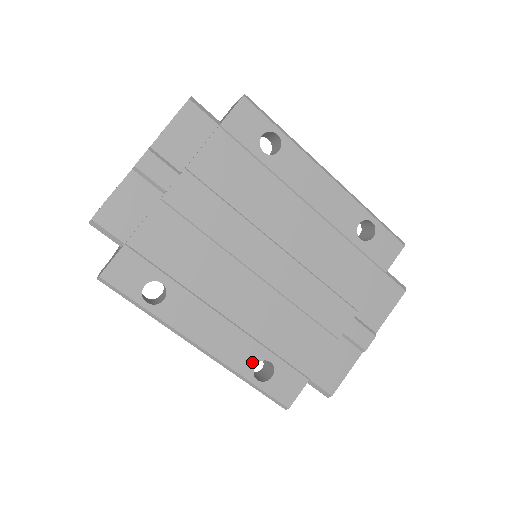
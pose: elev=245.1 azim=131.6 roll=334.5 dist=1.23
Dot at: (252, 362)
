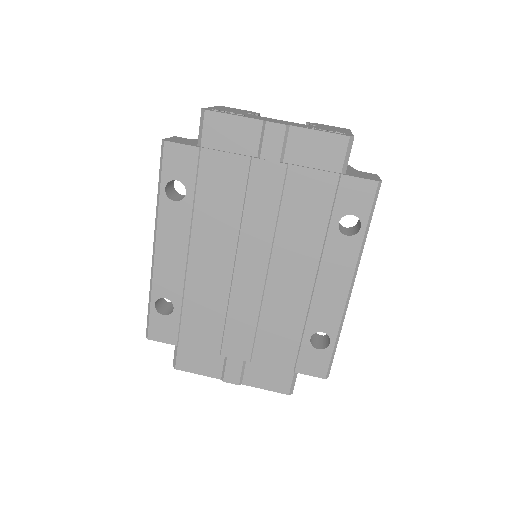
Dot at: (166, 294)
